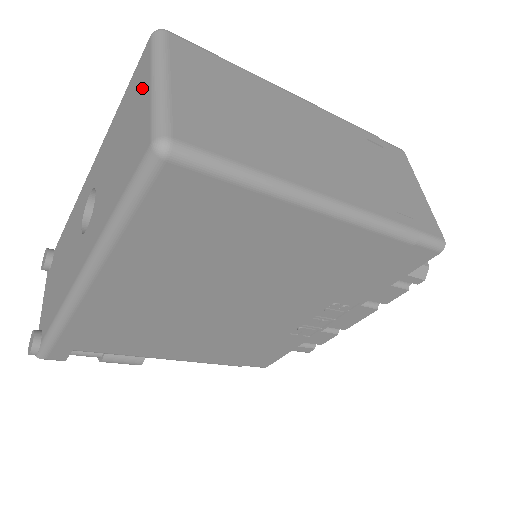
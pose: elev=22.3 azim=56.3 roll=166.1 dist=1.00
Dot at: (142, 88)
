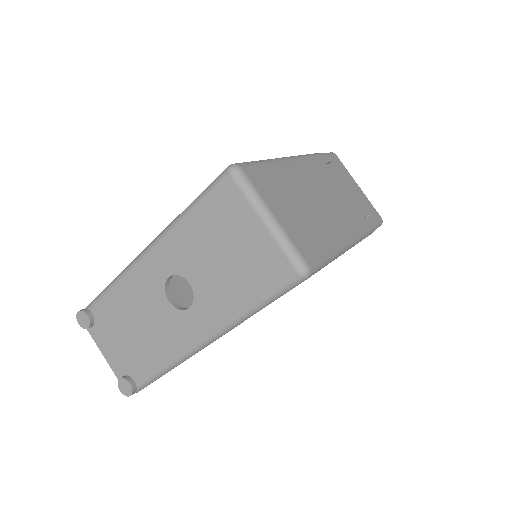
Dot at: (245, 220)
